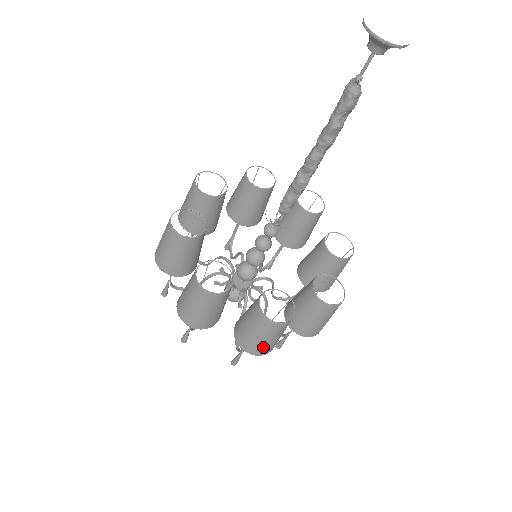
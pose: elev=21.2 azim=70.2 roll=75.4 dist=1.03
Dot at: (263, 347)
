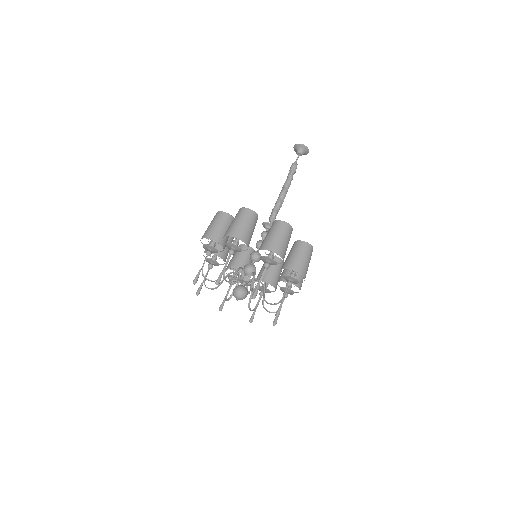
Dot at: (307, 269)
